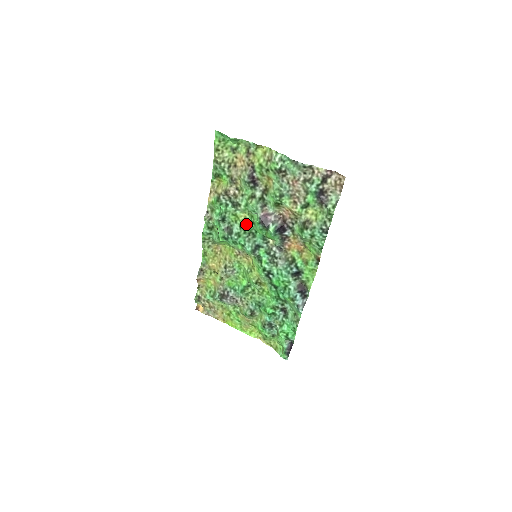
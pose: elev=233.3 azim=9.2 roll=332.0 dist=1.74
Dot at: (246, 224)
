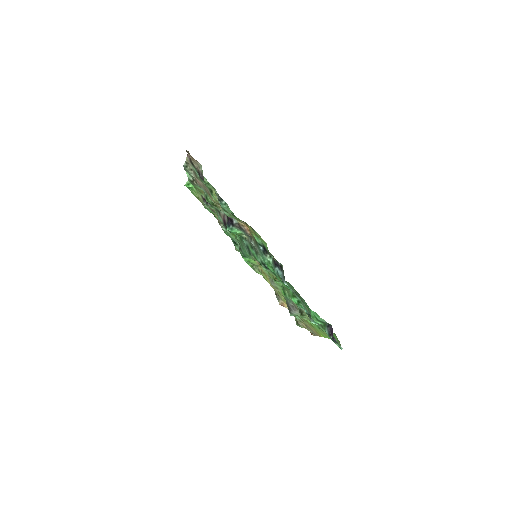
Dot at: occluded
